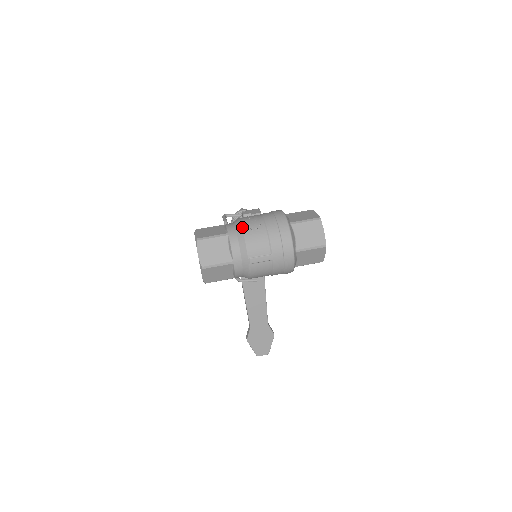
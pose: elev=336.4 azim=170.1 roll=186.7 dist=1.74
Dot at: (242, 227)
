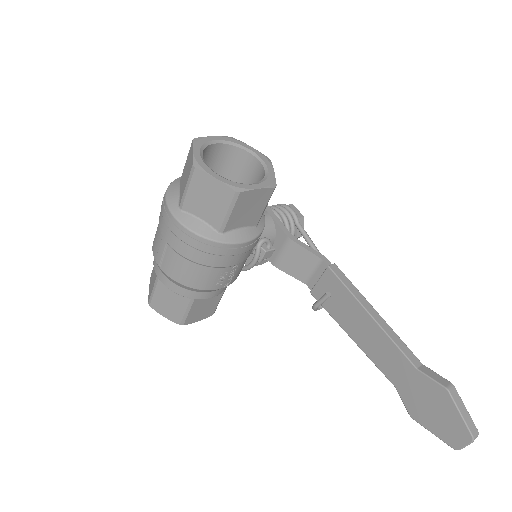
Dot at: occluded
